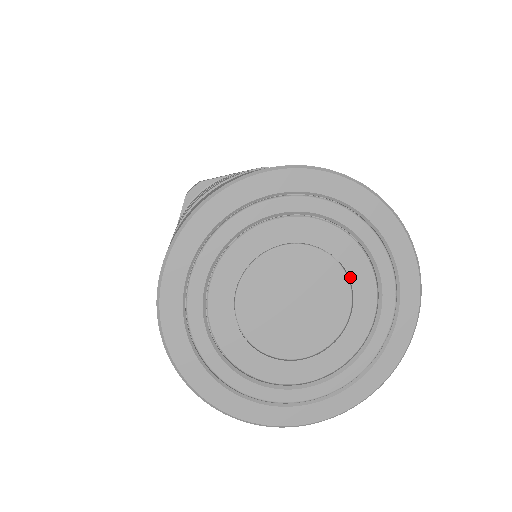
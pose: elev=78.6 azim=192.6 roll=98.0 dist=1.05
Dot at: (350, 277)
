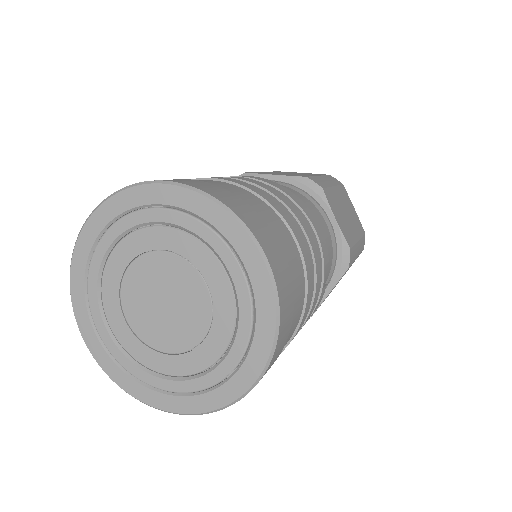
Dot at: (214, 302)
